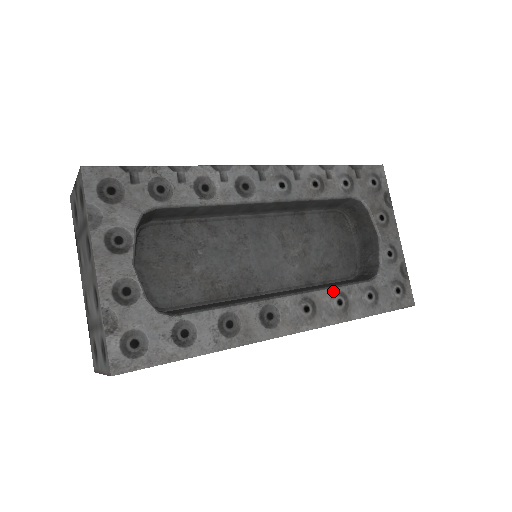
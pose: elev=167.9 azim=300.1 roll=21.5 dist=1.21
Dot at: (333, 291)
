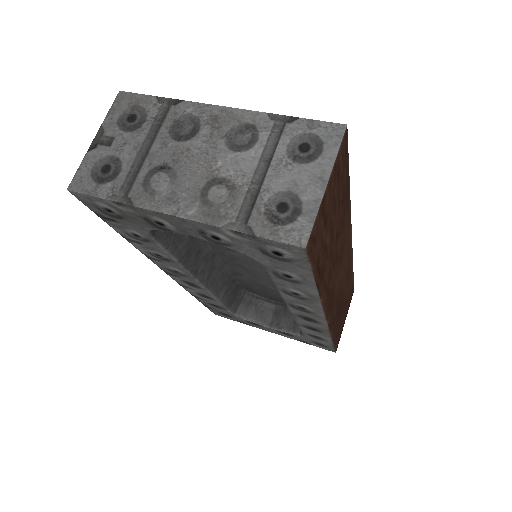
Dot at: occluded
